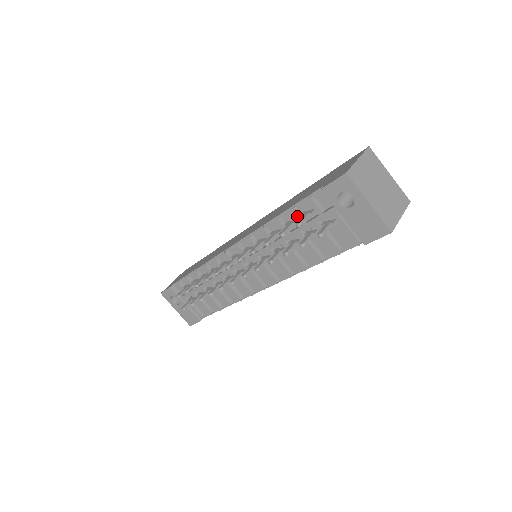
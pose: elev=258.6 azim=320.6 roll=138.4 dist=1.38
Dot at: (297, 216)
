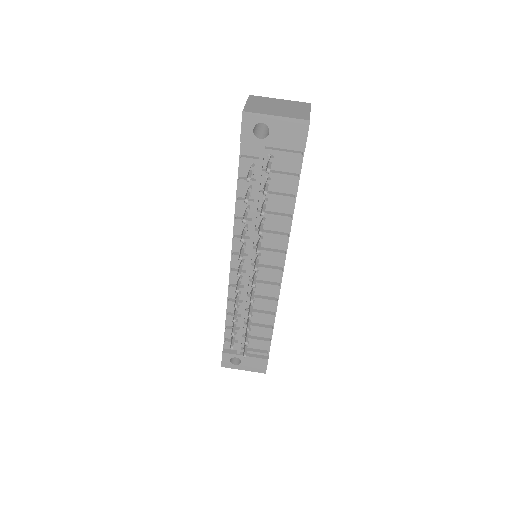
Dot at: (246, 181)
